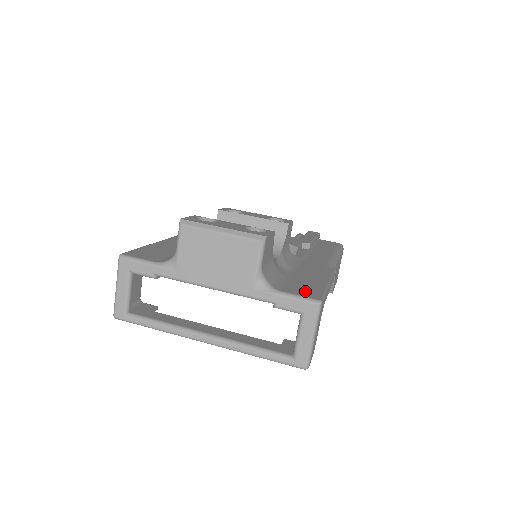
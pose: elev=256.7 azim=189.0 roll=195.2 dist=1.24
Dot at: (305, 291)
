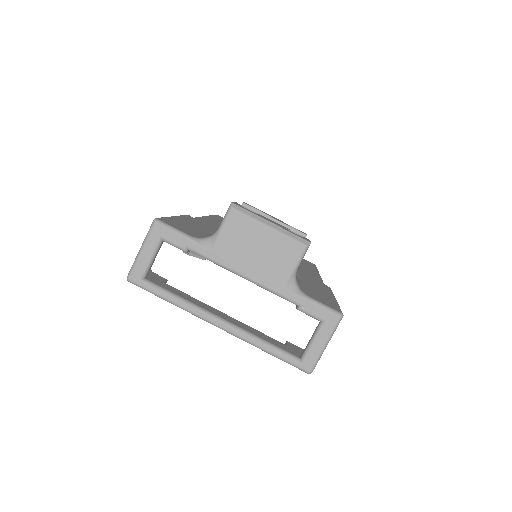
Dot at: (326, 301)
